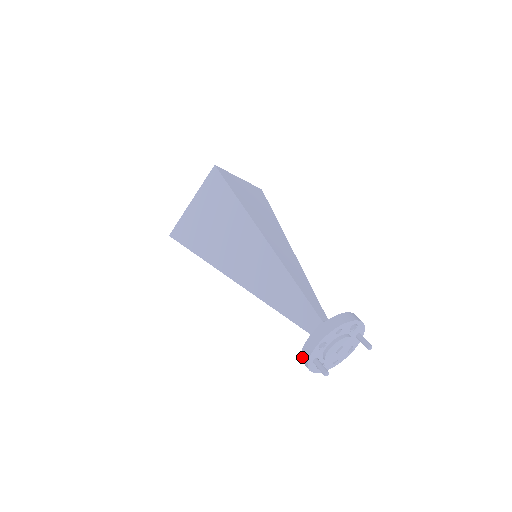
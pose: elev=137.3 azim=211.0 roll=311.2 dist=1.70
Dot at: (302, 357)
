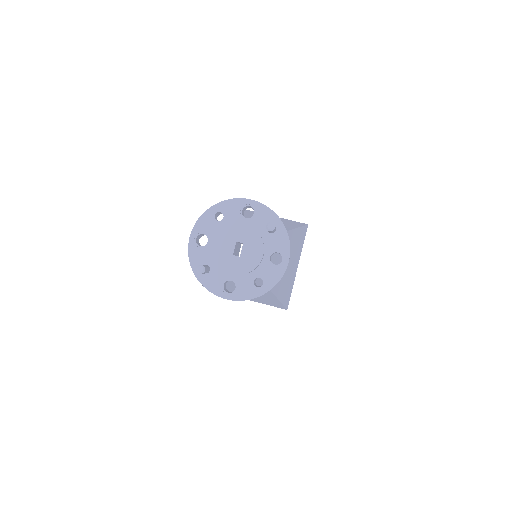
Dot at: occluded
